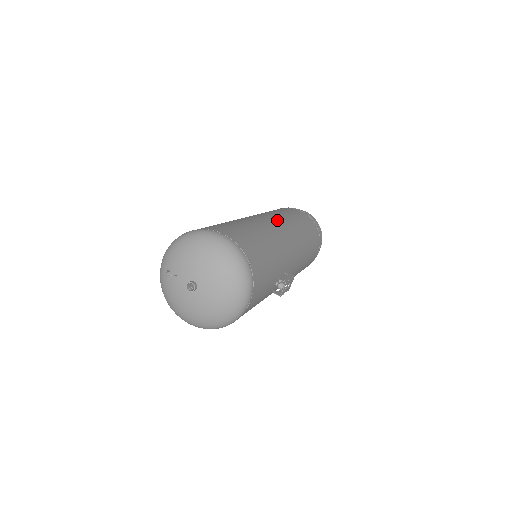
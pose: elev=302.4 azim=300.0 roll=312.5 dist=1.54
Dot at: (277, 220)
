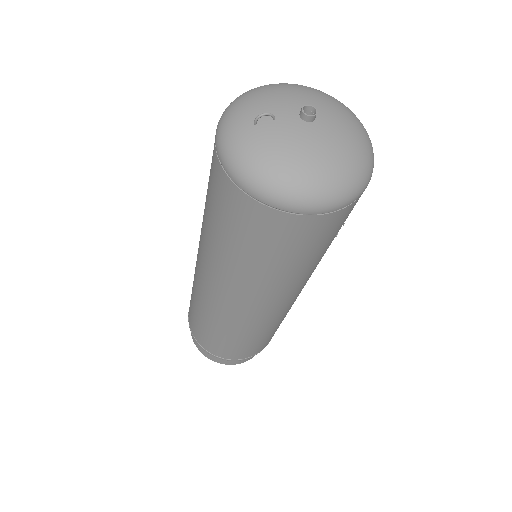
Dot at: occluded
